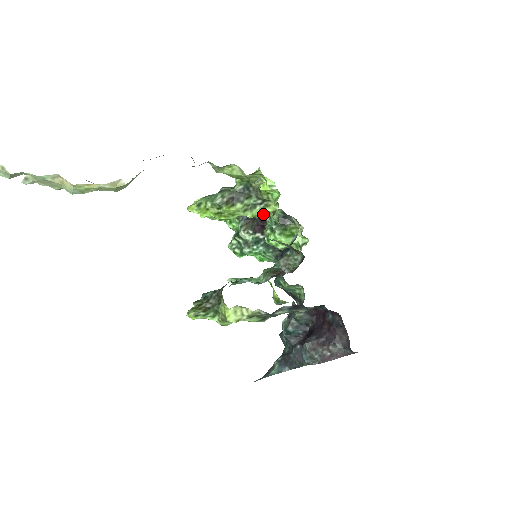
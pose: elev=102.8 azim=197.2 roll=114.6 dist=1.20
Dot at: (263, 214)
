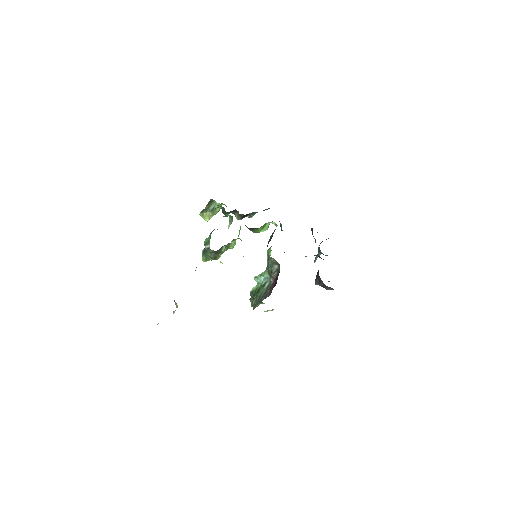
Dot at: (237, 238)
